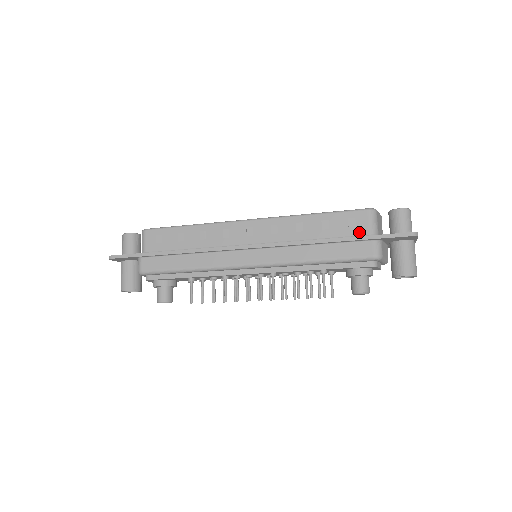
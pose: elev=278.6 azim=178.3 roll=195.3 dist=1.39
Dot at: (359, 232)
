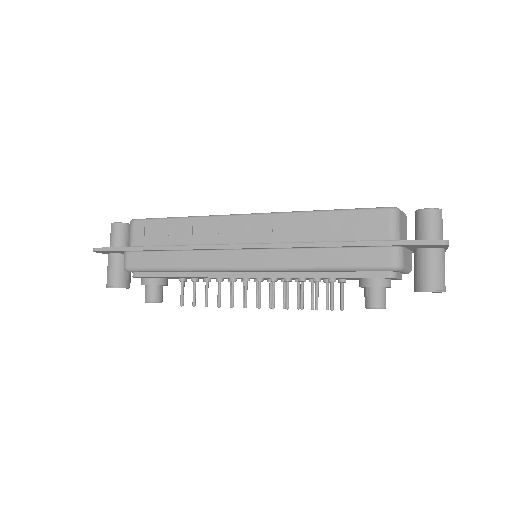
Dot at: (376, 235)
